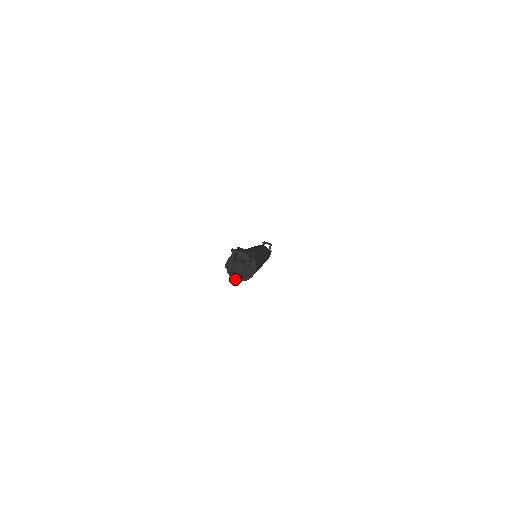
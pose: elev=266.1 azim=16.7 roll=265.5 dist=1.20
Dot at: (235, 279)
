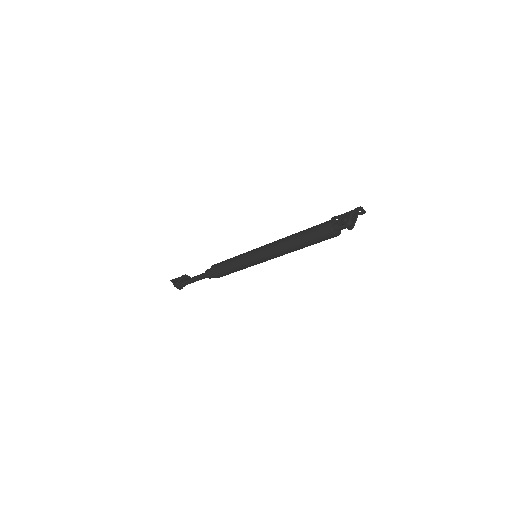
Dot at: (334, 233)
